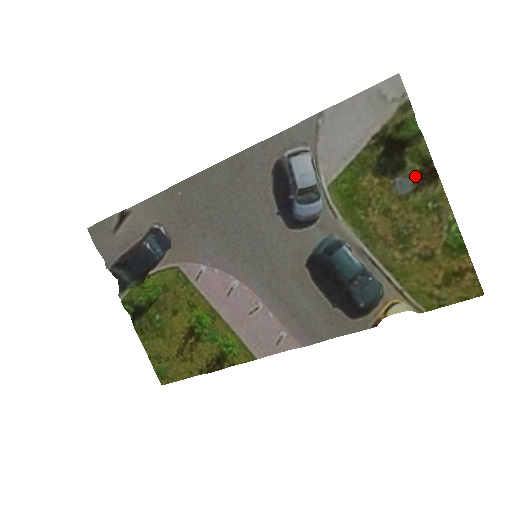
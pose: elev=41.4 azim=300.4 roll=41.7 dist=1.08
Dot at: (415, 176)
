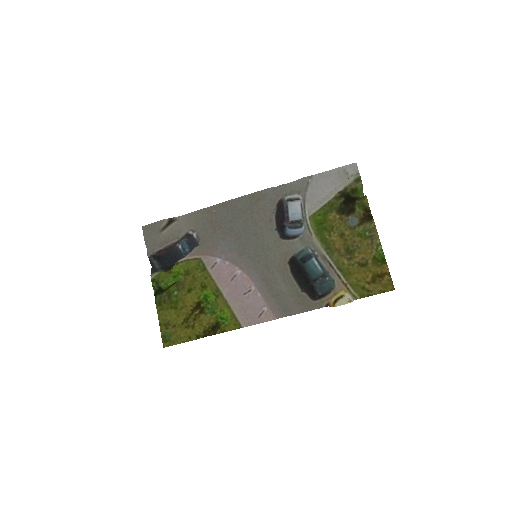
Dot at: (360, 216)
